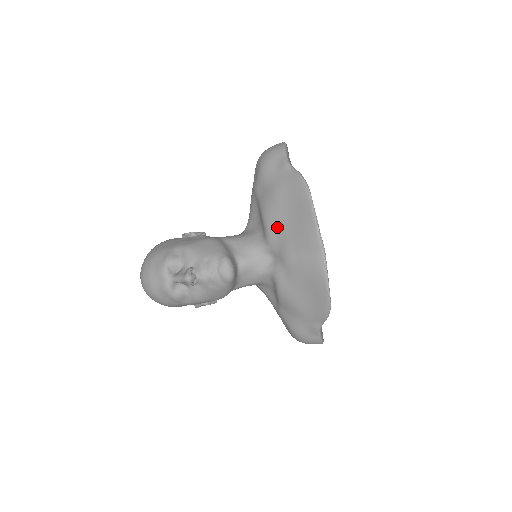
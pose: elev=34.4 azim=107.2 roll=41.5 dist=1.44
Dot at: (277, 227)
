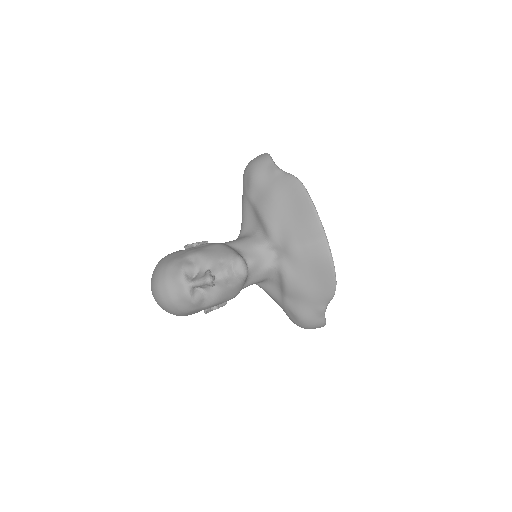
Dot at: (279, 224)
